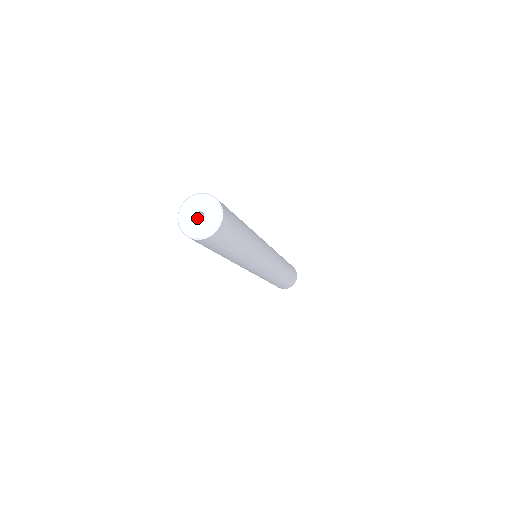
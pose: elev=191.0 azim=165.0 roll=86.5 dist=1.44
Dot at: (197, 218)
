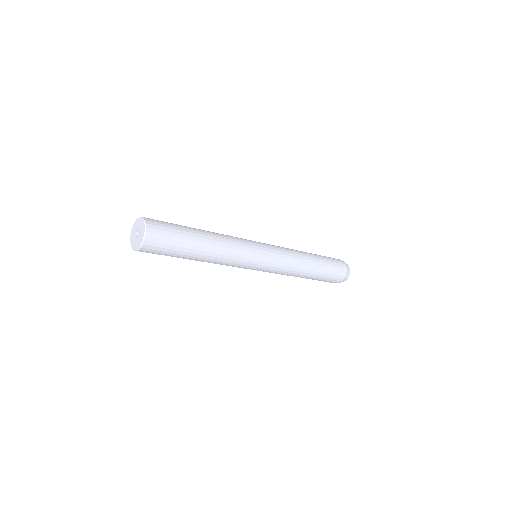
Dot at: occluded
